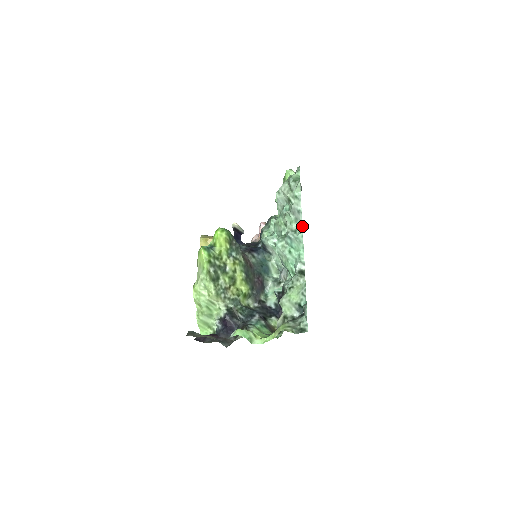
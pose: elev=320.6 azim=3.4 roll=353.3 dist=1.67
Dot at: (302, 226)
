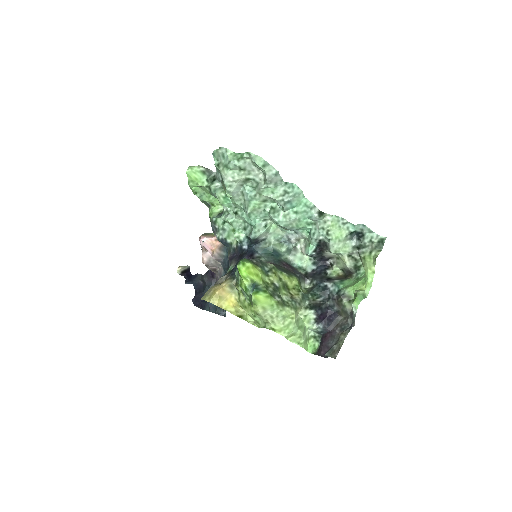
Dot at: (286, 182)
